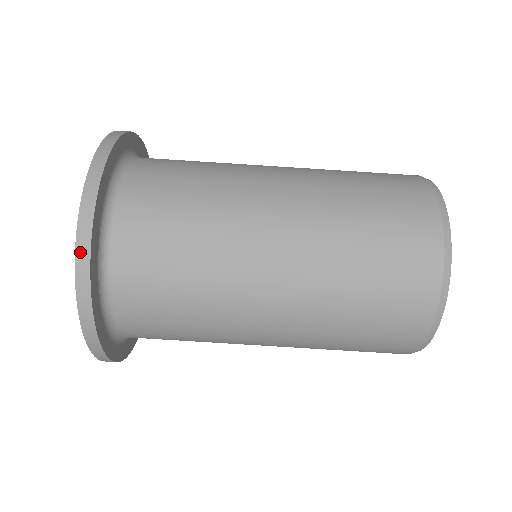
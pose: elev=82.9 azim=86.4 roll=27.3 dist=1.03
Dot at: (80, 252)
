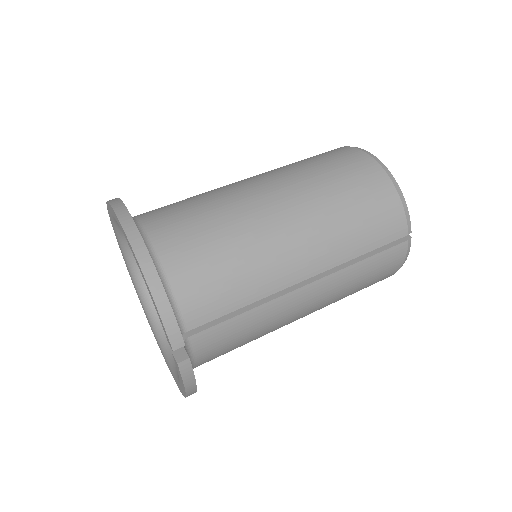
Dot at: occluded
